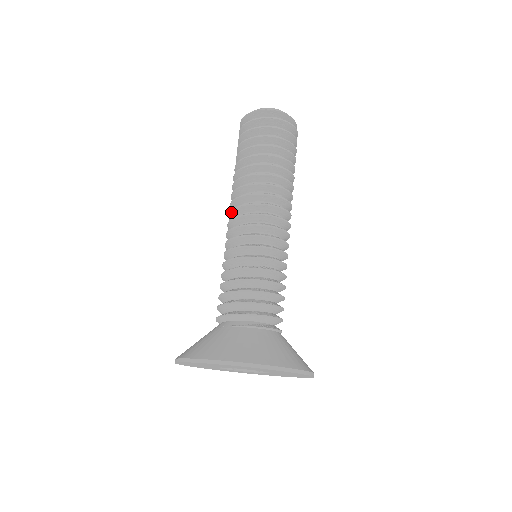
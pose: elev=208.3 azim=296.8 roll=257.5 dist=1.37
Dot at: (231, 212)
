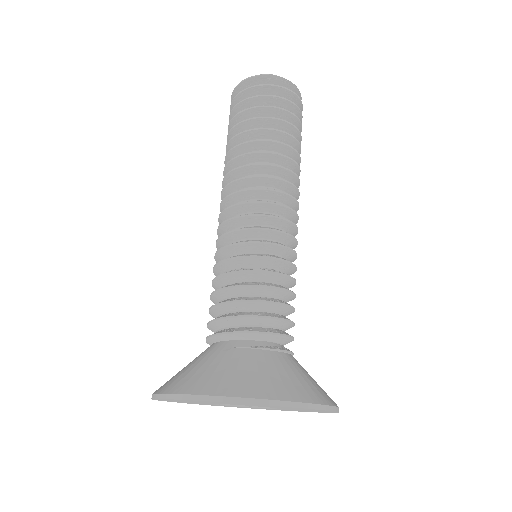
Dot at: (233, 195)
